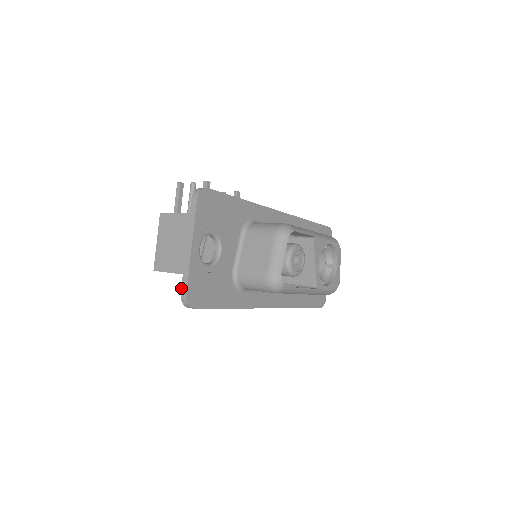
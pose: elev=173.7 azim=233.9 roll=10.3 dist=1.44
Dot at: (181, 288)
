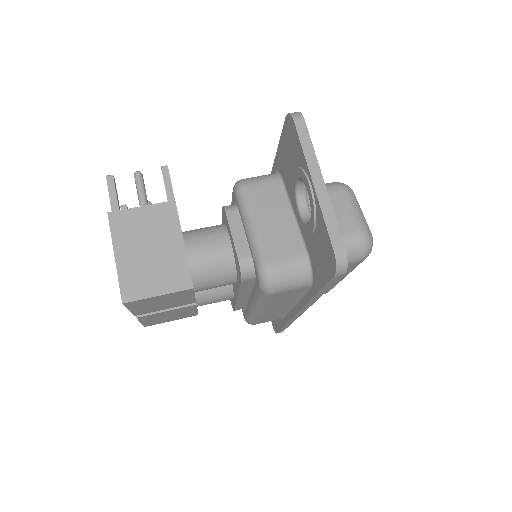
Dot at: (331, 241)
